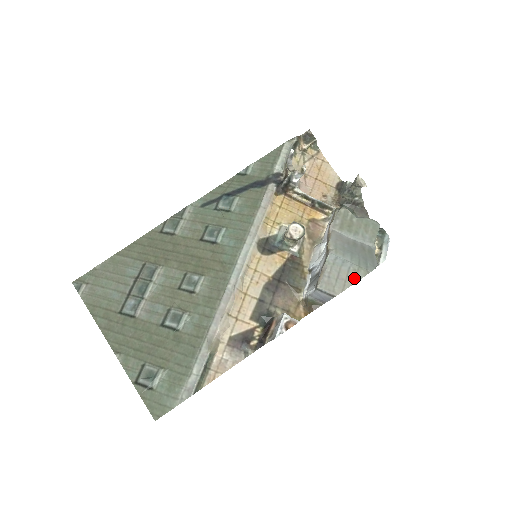
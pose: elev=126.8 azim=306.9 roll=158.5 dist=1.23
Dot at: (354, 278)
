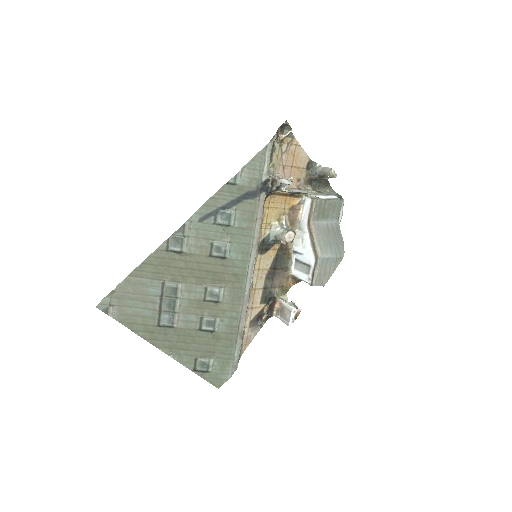
Dot at: (334, 268)
